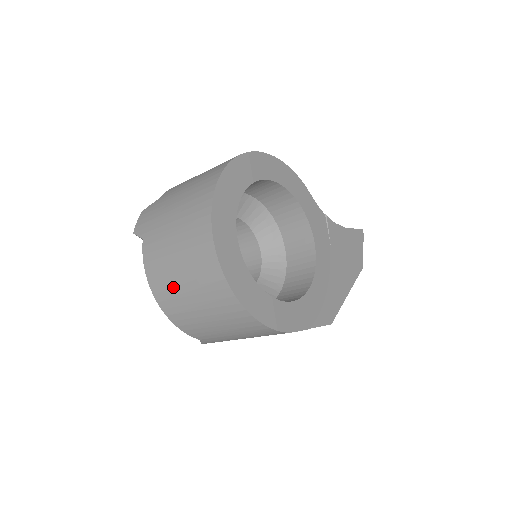
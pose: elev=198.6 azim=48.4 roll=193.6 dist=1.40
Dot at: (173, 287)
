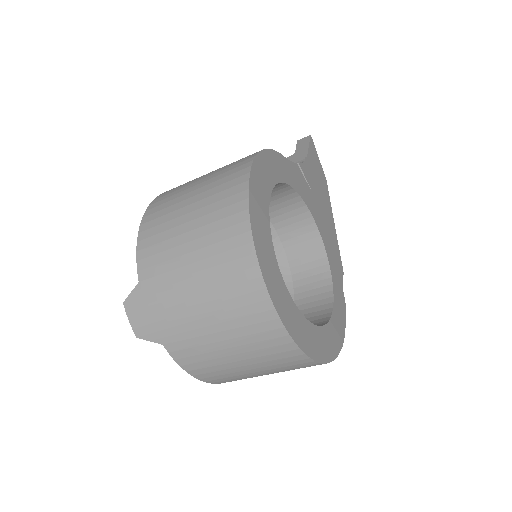
Dot at: (235, 375)
